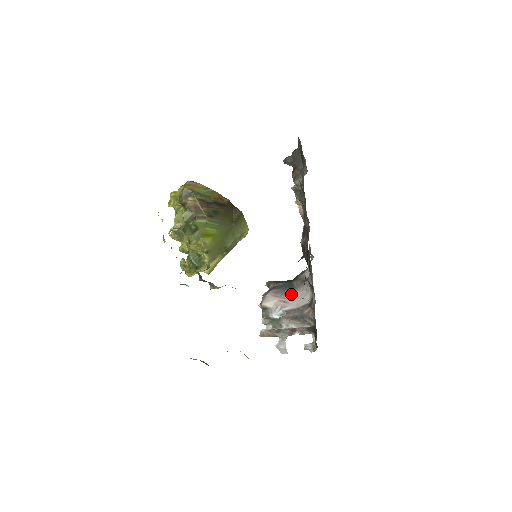
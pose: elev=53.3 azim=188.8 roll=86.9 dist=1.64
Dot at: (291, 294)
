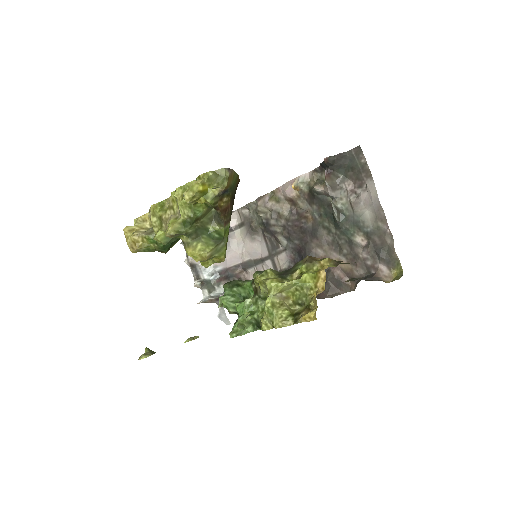
Dot at: occluded
